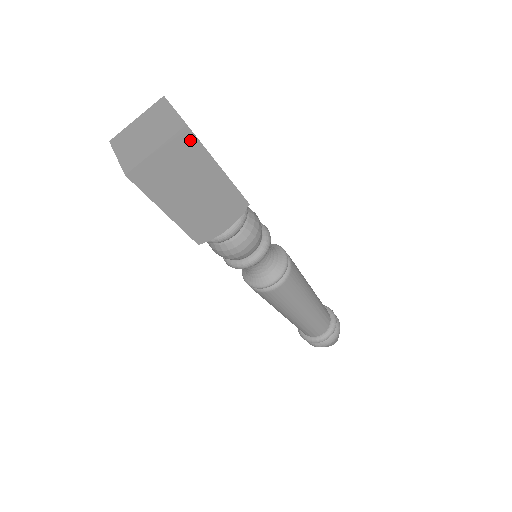
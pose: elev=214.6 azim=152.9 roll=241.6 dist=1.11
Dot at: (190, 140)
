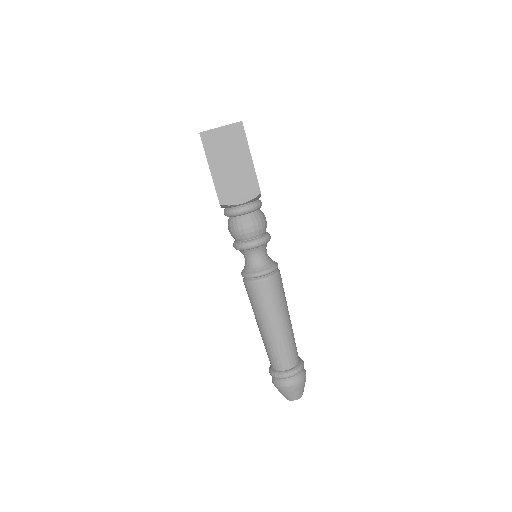
Dot at: (241, 131)
